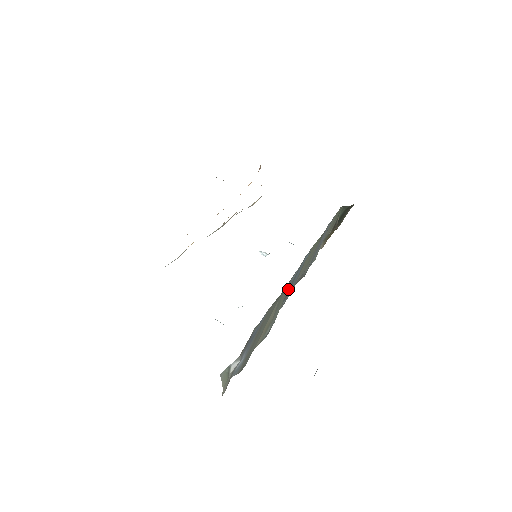
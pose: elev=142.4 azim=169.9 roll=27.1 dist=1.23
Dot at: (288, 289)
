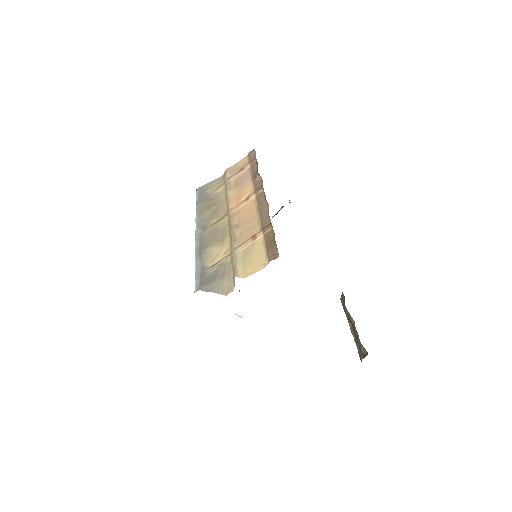
Dot at: occluded
